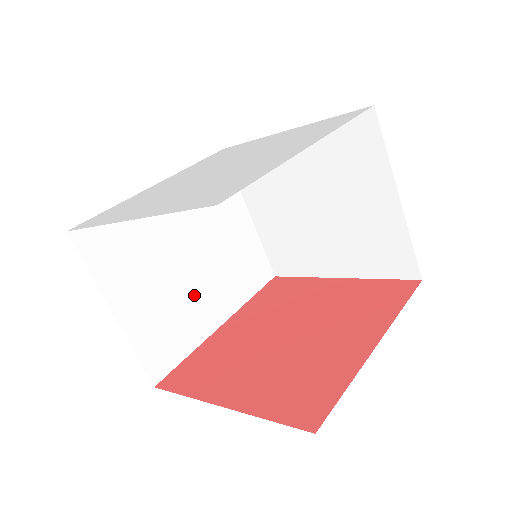
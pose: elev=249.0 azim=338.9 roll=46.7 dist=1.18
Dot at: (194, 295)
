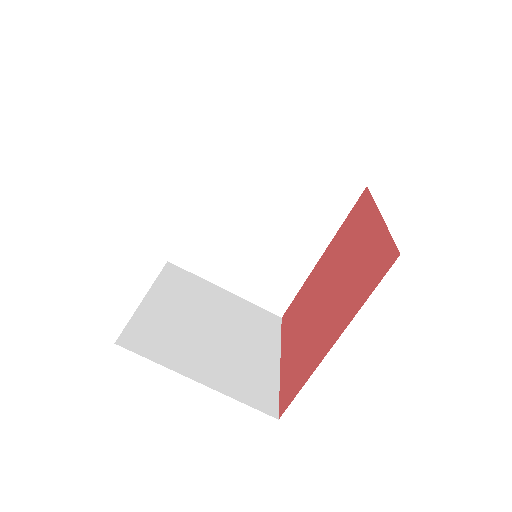
Dot at: (280, 249)
